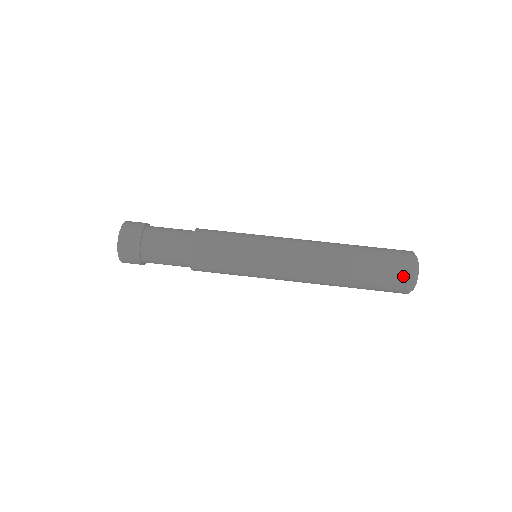
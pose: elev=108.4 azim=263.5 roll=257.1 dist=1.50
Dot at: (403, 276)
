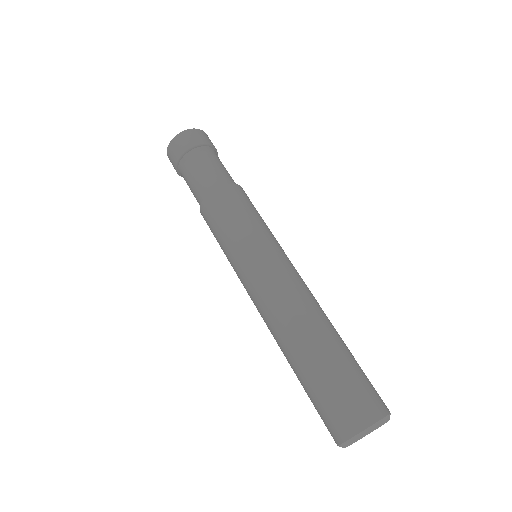
Dot at: (331, 428)
